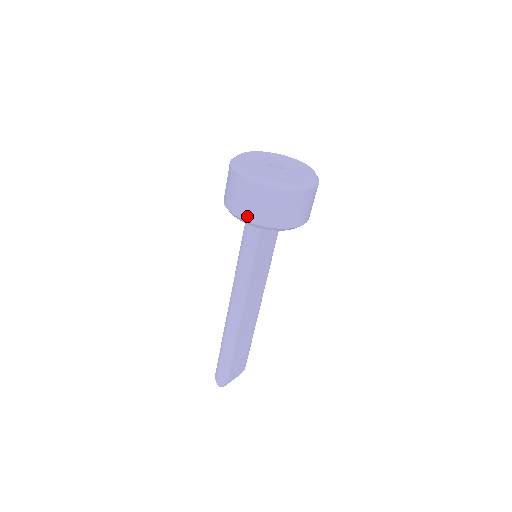
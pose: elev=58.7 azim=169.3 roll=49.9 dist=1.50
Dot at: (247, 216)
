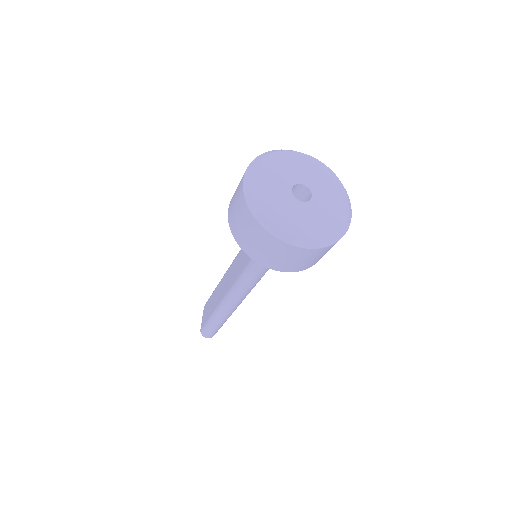
Dot at: (290, 269)
